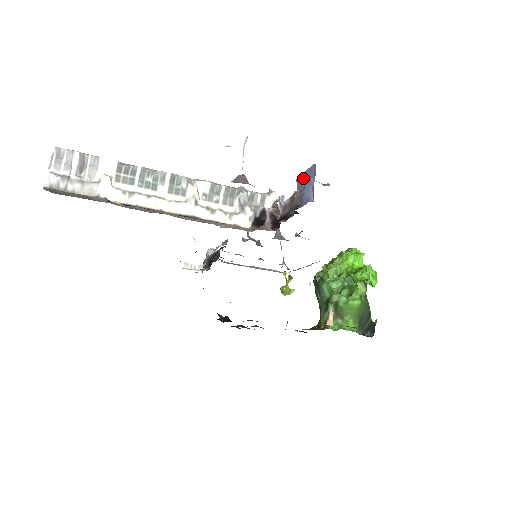
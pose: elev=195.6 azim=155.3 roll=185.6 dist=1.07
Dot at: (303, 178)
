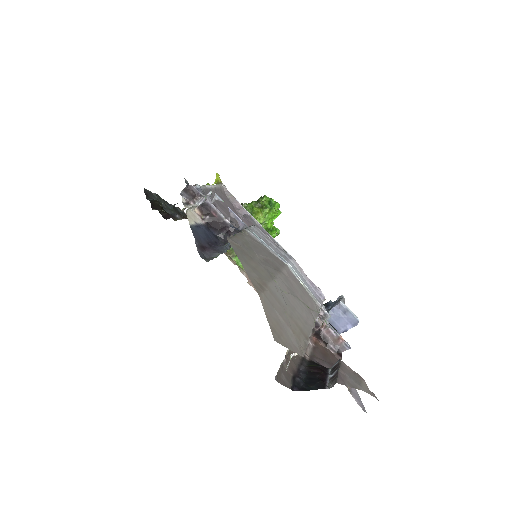
Dot at: (345, 313)
